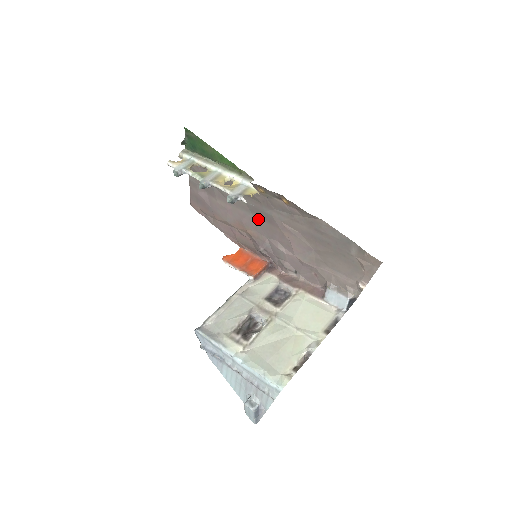
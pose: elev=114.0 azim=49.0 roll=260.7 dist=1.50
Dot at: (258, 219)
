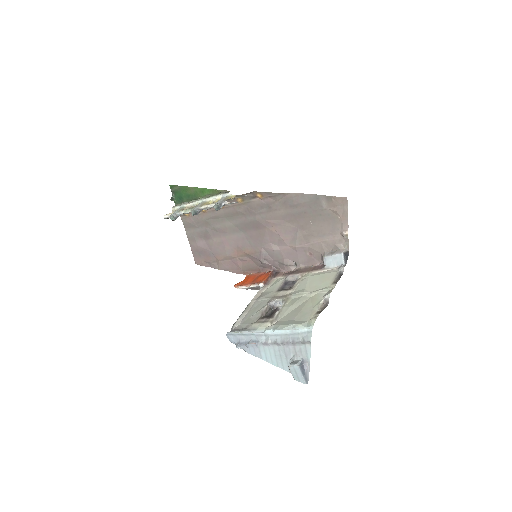
Dot at: (248, 233)
